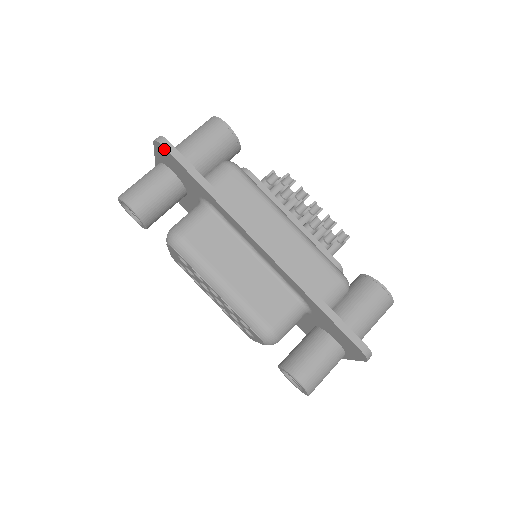
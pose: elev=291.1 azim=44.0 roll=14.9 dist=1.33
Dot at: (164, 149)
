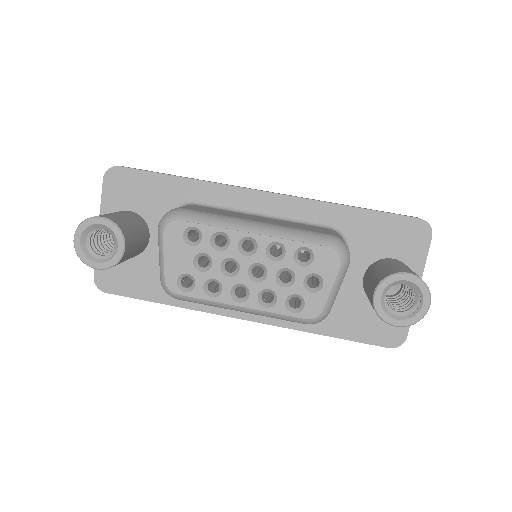
Dot at: (120, 171)
